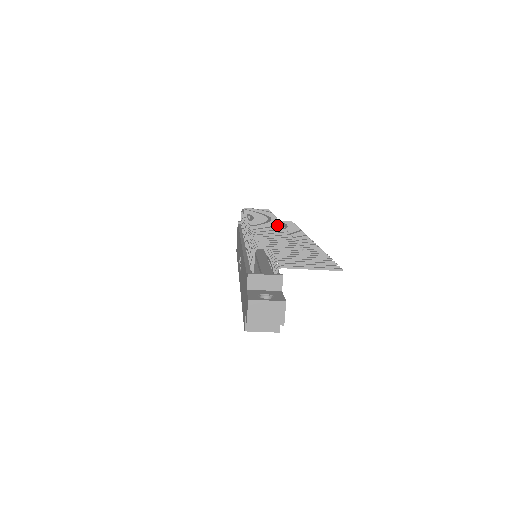
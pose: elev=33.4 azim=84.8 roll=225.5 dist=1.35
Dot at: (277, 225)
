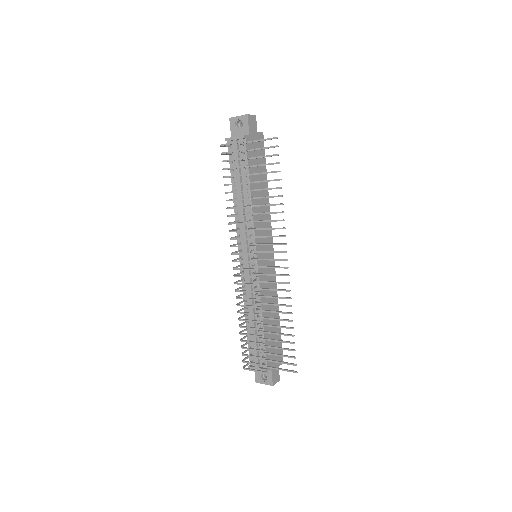
Dot at: (253, 277)
